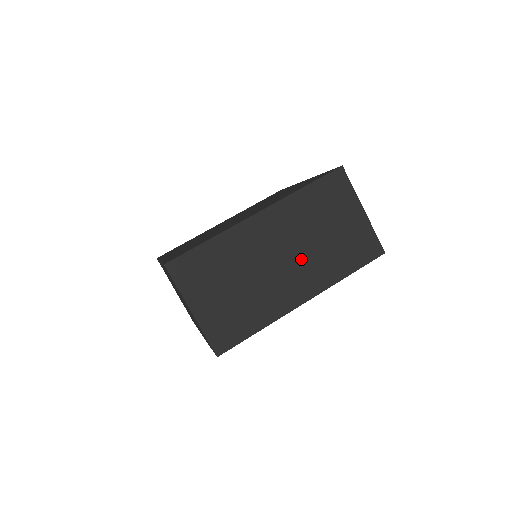
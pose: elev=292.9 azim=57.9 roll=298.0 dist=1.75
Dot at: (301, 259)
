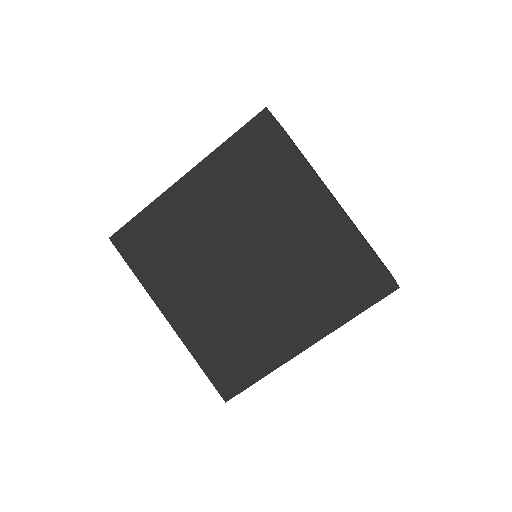
Dot at: occluded
